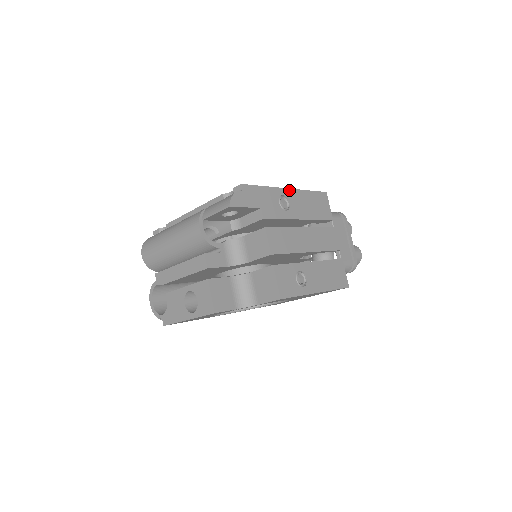
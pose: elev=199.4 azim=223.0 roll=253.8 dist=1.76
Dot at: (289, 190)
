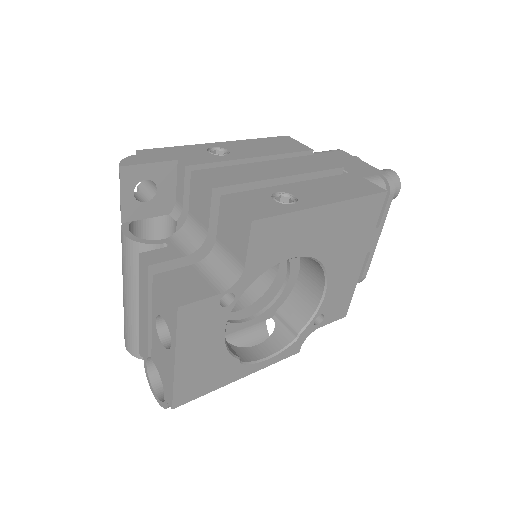
Dot at: (222, 143)
